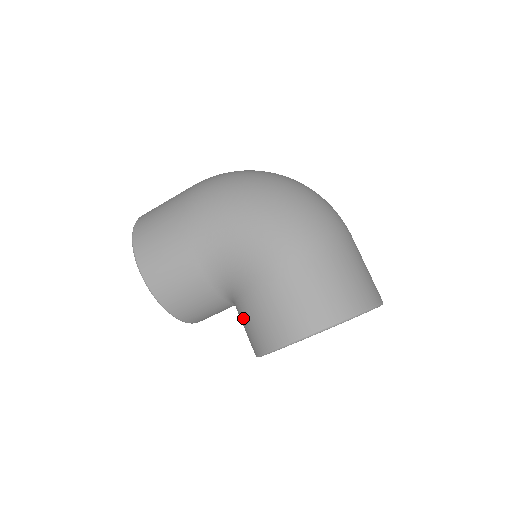
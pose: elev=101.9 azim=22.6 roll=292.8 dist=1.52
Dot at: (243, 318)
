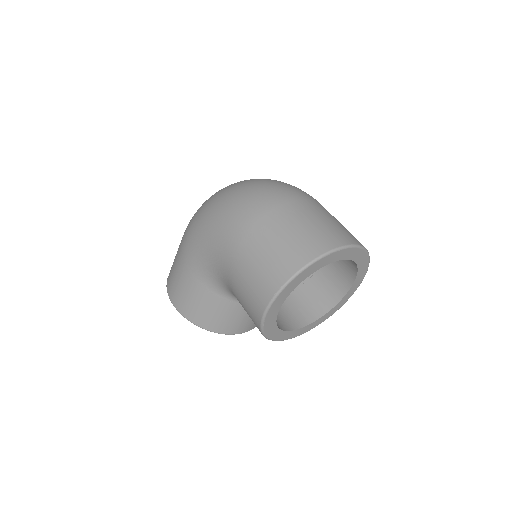
Dot at: occluded
